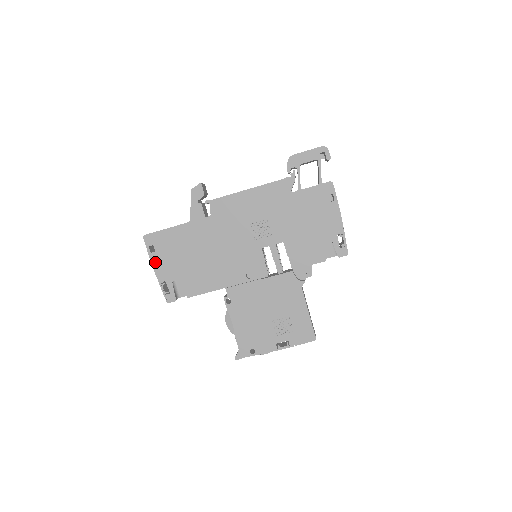
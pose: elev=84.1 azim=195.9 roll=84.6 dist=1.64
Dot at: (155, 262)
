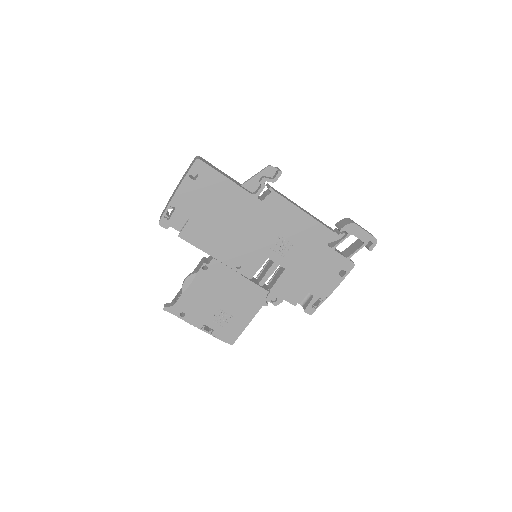
Dot at: (184, 187)
